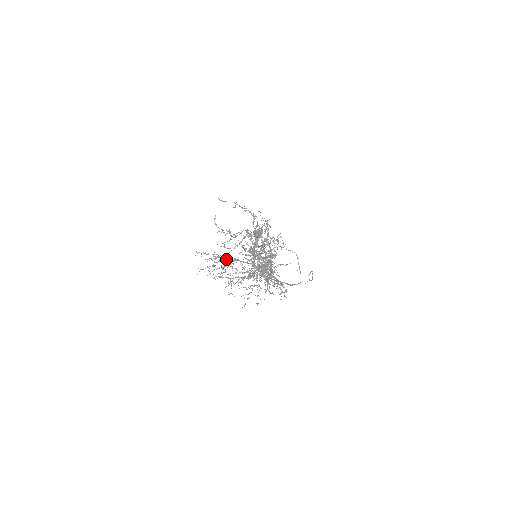
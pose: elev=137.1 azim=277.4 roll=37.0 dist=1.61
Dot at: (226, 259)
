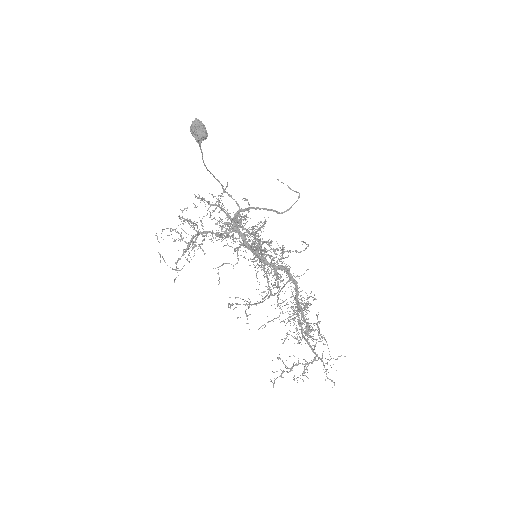
Dot at: (194, 237)
